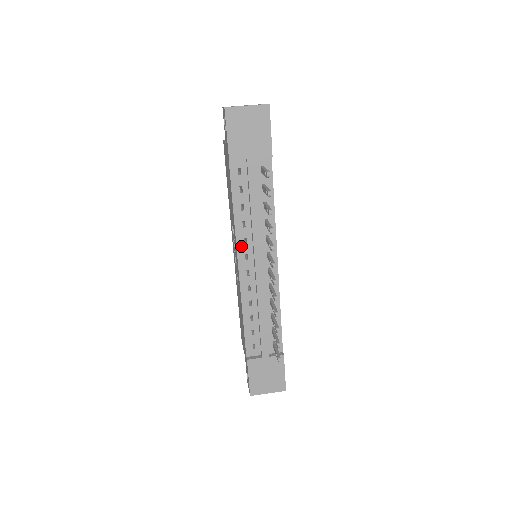
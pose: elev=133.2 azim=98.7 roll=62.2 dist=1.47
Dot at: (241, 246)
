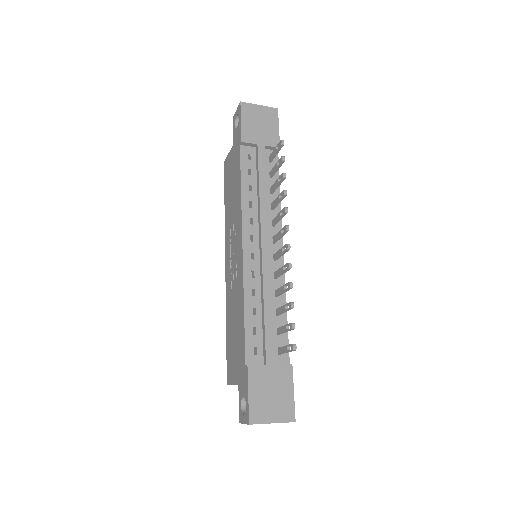
Dot at: (247, 226)
